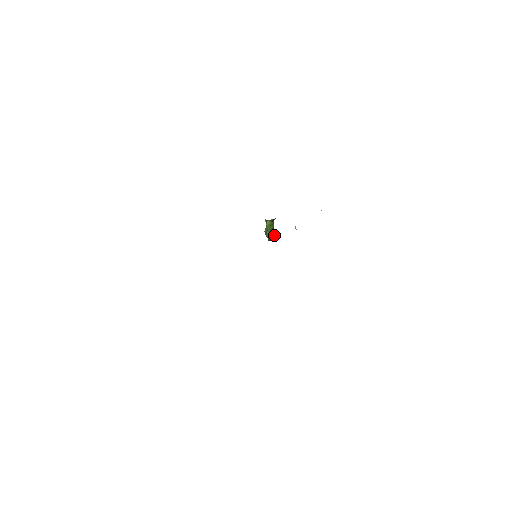
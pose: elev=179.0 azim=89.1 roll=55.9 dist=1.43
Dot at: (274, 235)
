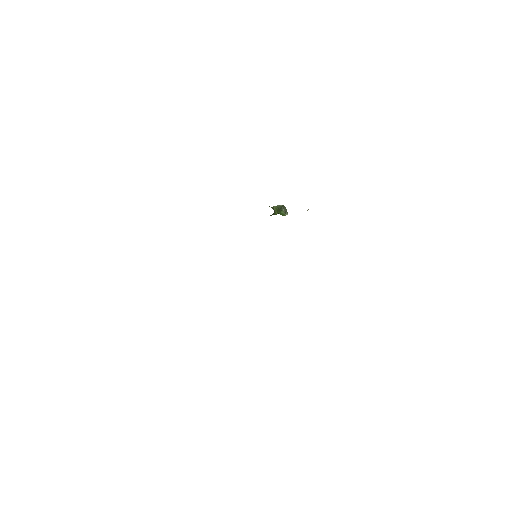
Dot at: (284, 214)
